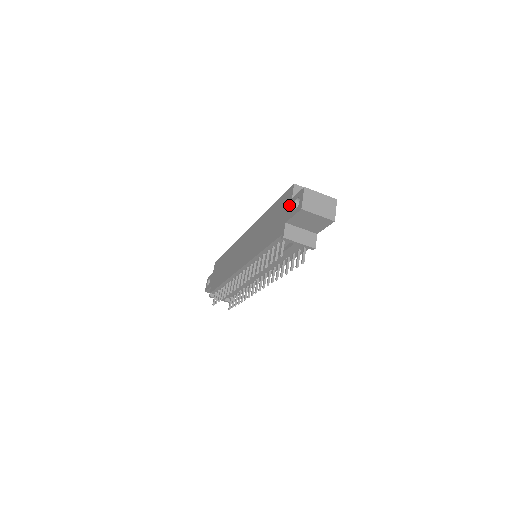
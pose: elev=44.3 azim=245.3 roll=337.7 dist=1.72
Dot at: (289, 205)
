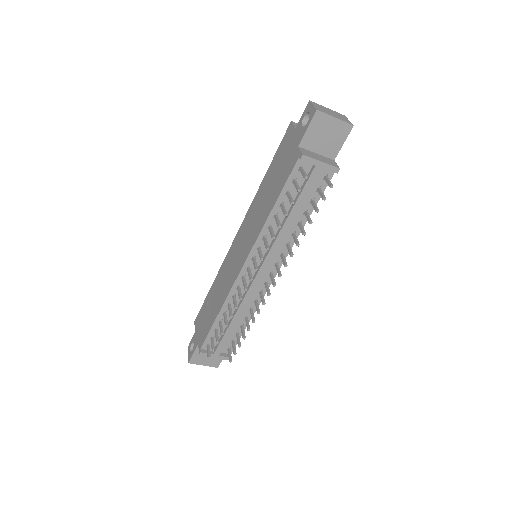
Dot at: (295, 134)
